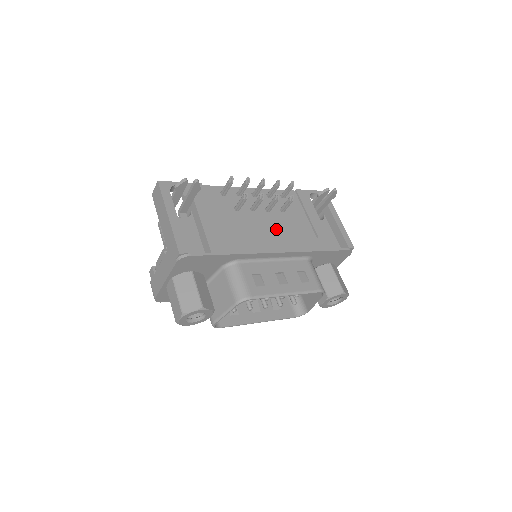
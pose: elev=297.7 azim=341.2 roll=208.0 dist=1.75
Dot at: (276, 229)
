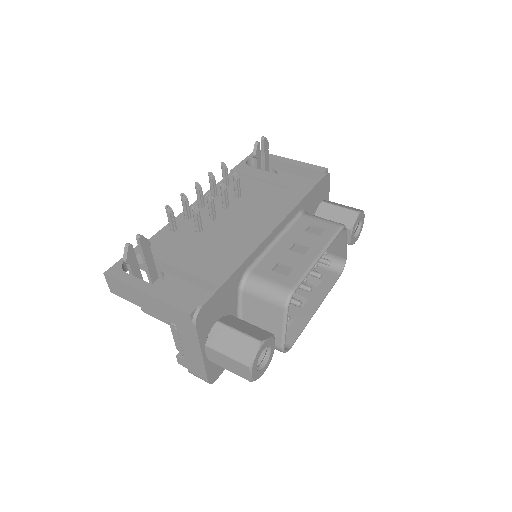
Dot at: (250, 214)
